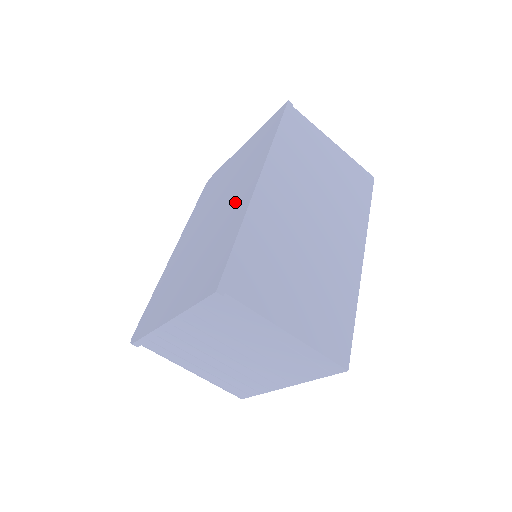
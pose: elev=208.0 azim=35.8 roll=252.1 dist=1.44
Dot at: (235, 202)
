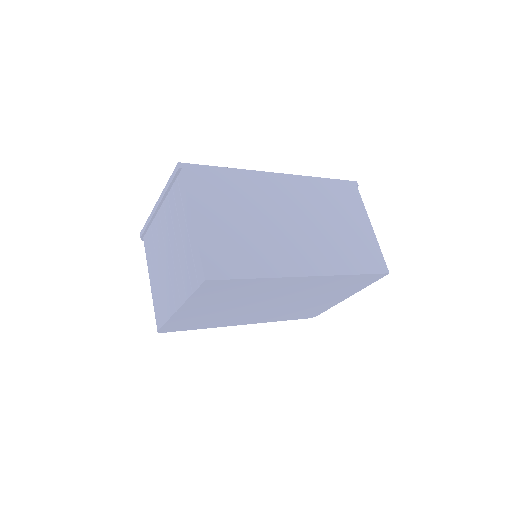
Dot at: occluded
